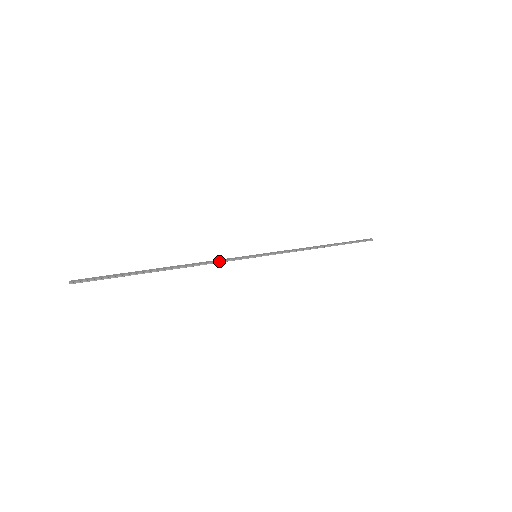
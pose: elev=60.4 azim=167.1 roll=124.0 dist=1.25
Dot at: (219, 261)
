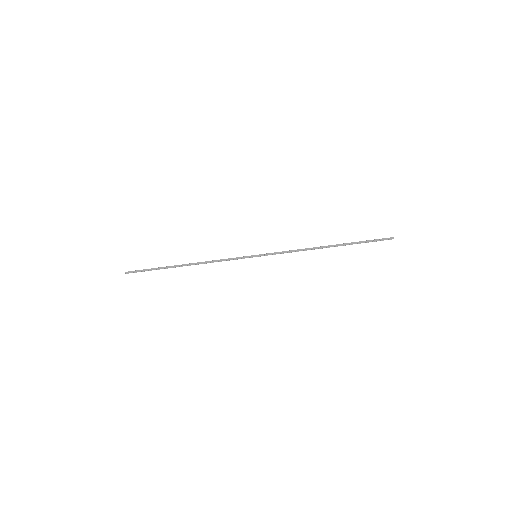
Dot at: occluded
